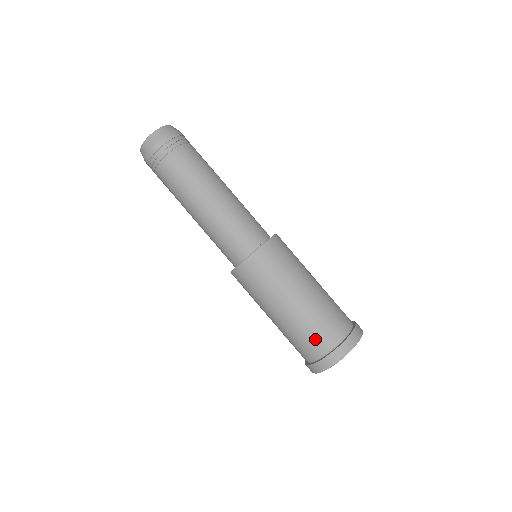
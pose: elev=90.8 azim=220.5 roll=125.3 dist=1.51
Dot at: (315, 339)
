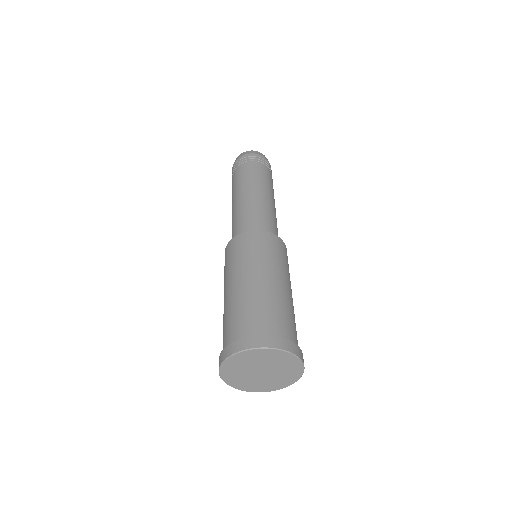
Dot at: (236, 323)
